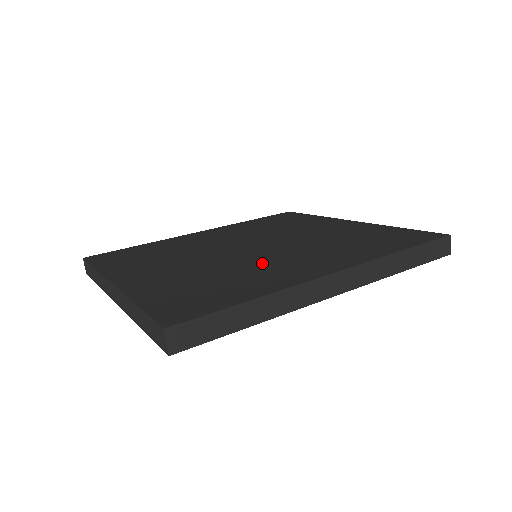
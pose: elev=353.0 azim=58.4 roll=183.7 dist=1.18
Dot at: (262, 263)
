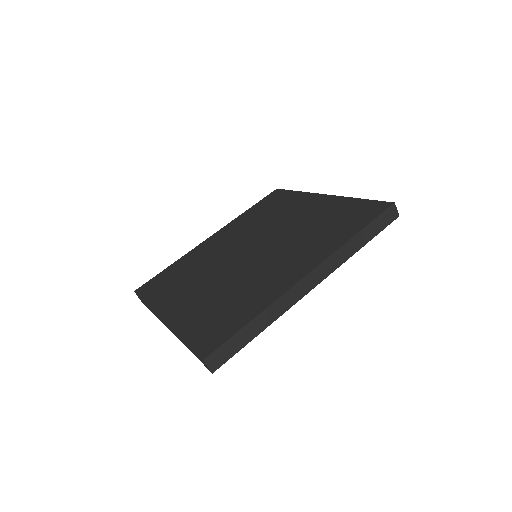
Dot at: (258, 272)
